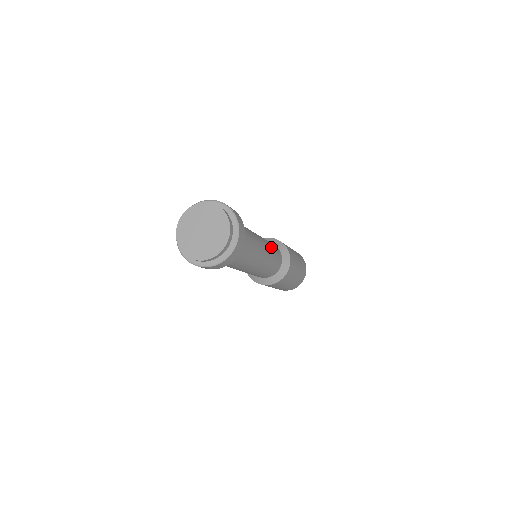
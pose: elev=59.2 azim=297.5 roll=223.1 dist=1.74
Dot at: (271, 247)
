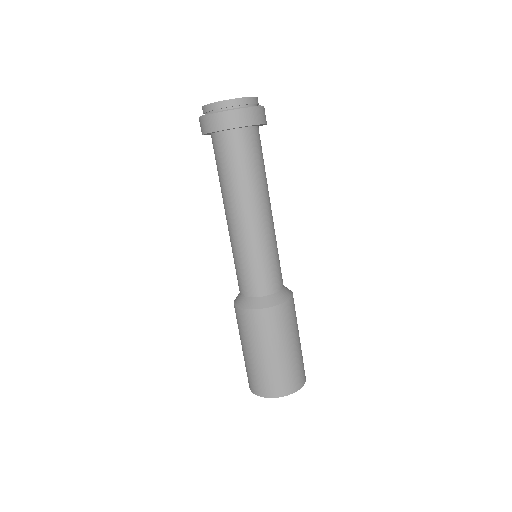
Dot at: occluded
